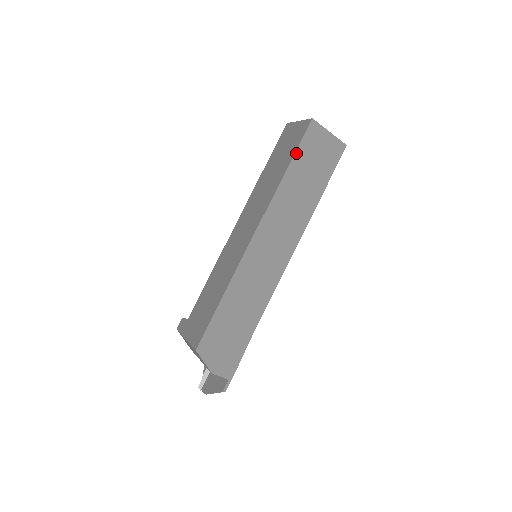
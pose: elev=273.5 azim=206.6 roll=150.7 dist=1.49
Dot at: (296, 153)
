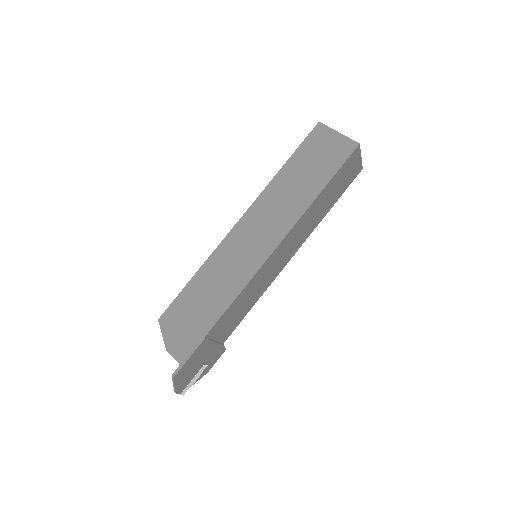
Dot at: (296, 151)
